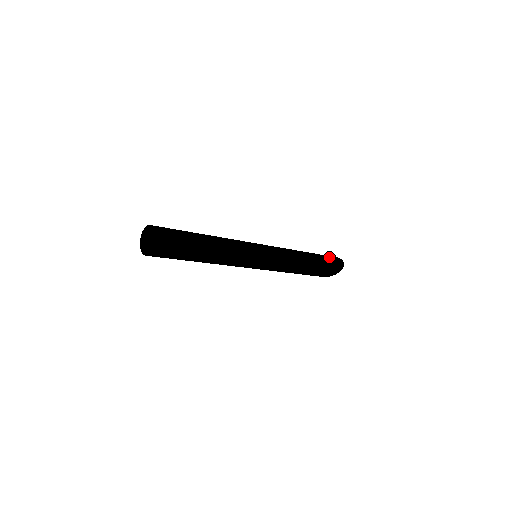
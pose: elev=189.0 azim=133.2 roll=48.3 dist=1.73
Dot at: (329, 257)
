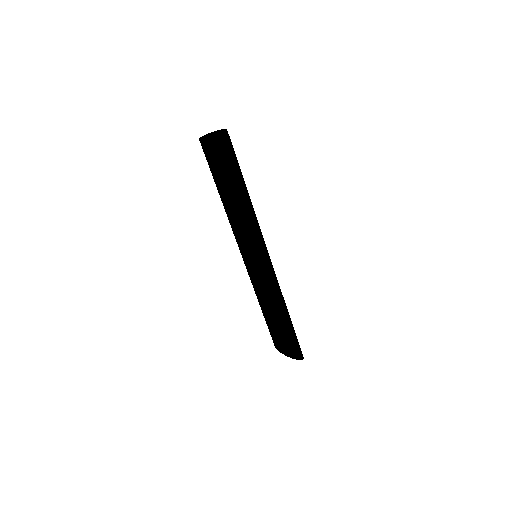
Dot at: occluded
